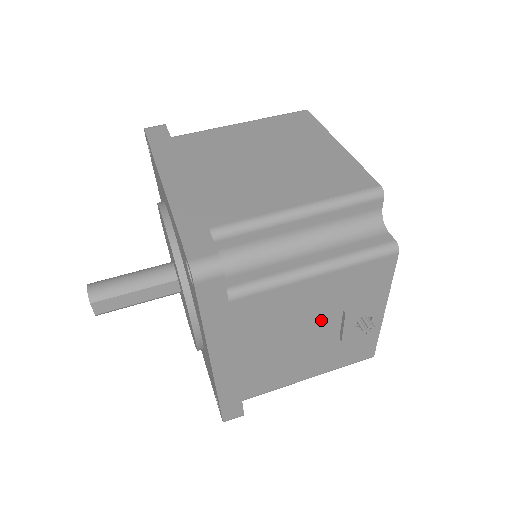
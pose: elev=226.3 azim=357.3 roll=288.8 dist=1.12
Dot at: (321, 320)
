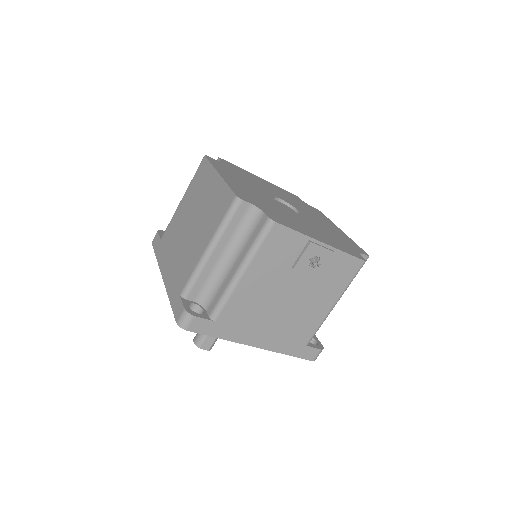
Dot at: (285, 282)
